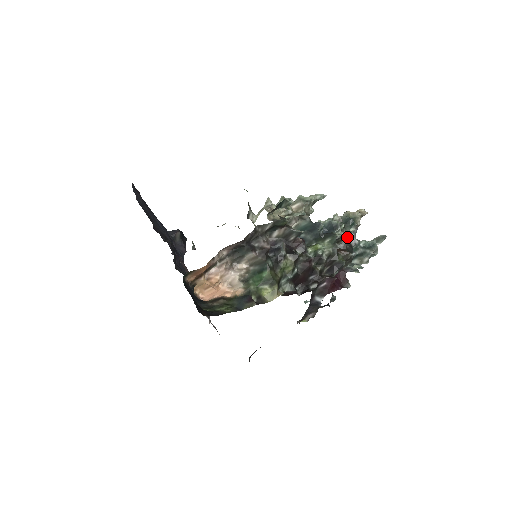
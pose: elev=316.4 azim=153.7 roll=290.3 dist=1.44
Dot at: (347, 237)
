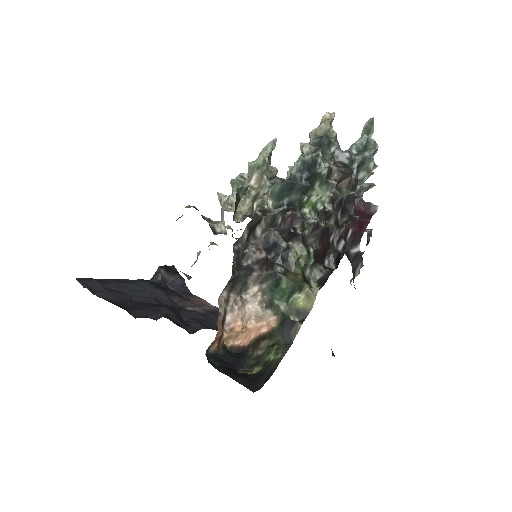
Dot at: (333, 159)
